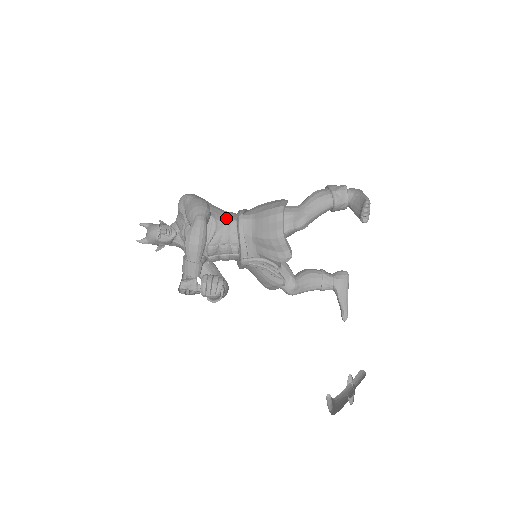
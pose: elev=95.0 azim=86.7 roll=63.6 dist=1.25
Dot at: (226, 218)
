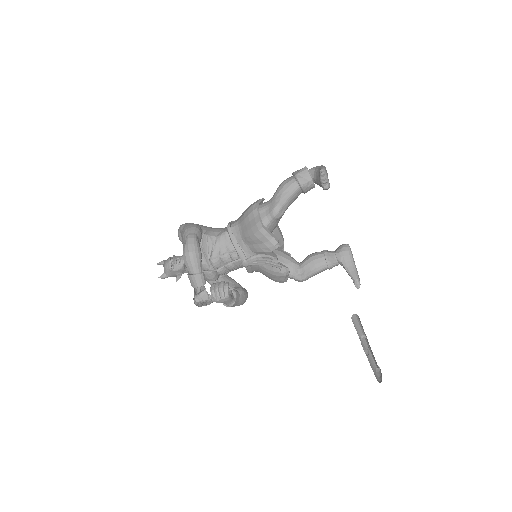
Dot at: (219, 232)
